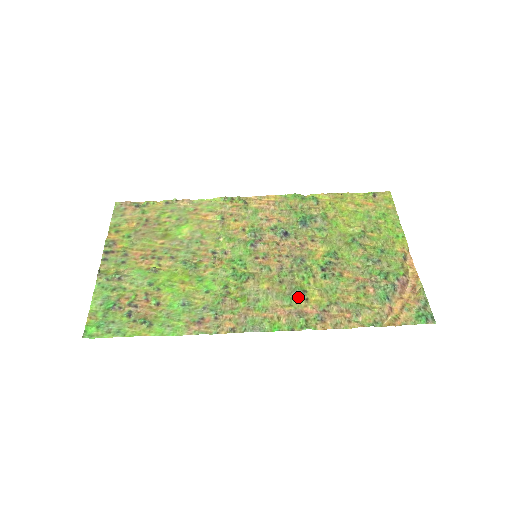
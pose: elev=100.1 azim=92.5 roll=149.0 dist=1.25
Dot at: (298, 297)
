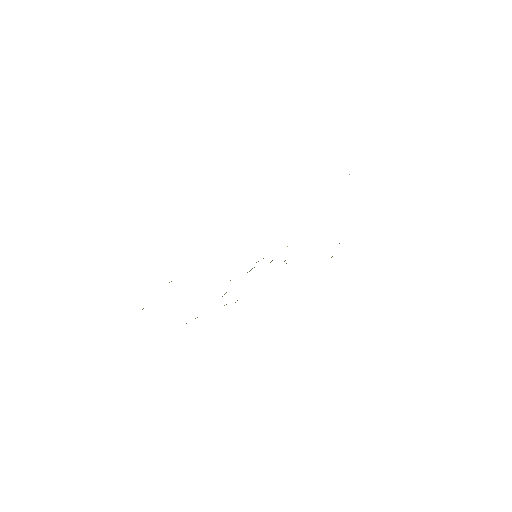
Dot at: occluded
